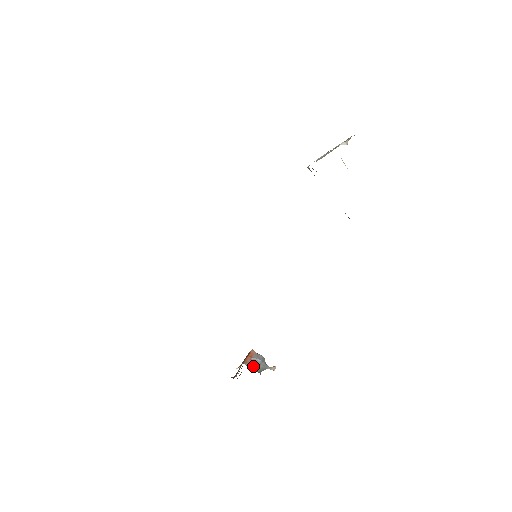
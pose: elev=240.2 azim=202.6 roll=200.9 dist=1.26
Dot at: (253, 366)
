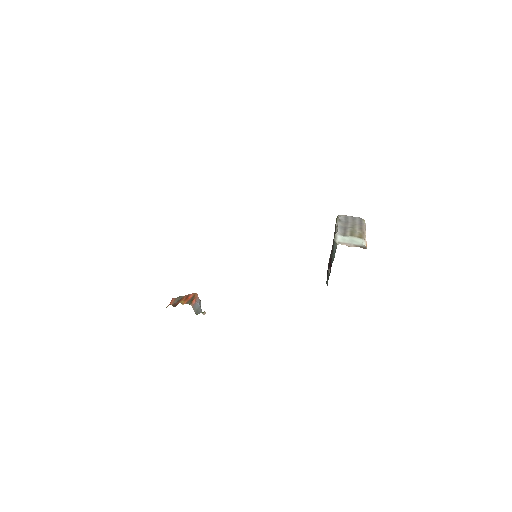
Dot at: (195, 309)
